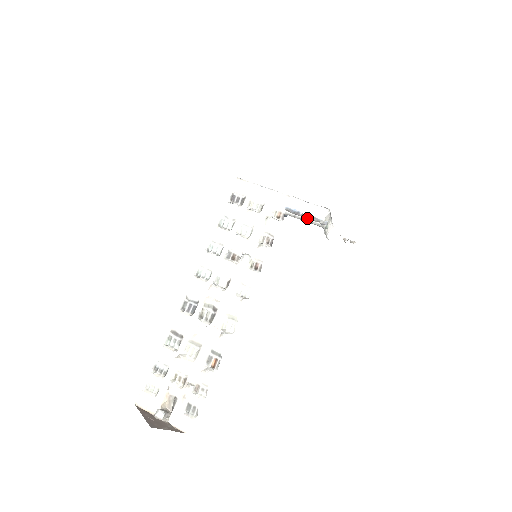
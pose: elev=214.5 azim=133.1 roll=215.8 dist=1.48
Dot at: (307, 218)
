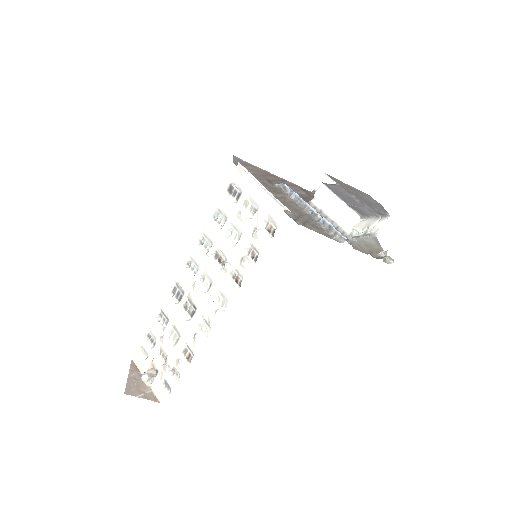
Dot at: (323, 226)
